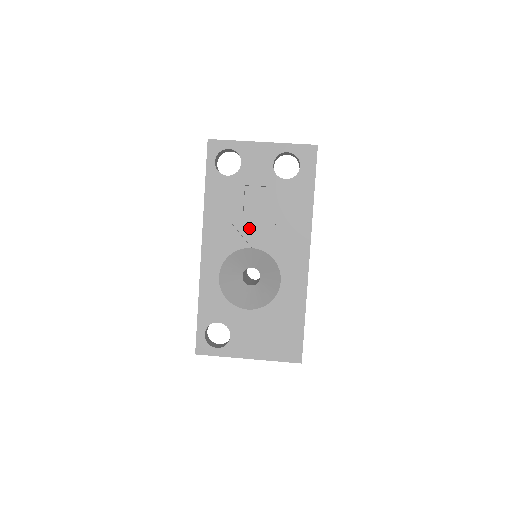
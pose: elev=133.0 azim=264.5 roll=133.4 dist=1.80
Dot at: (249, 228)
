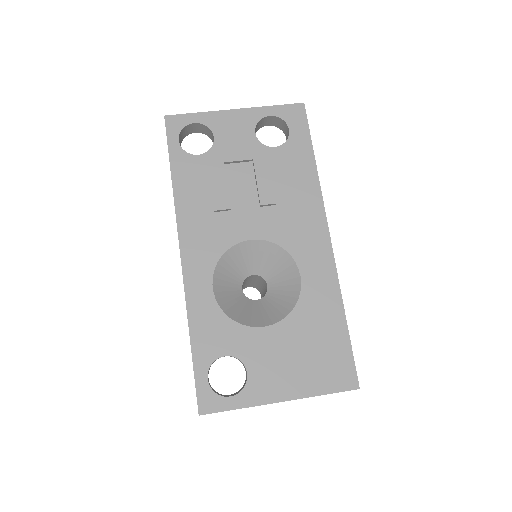
Dot at: (241, 216)
